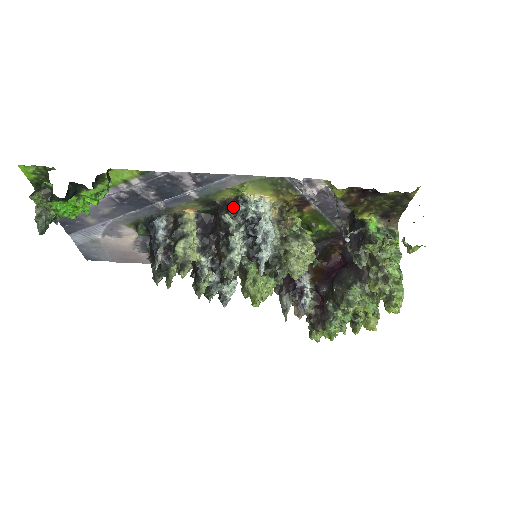
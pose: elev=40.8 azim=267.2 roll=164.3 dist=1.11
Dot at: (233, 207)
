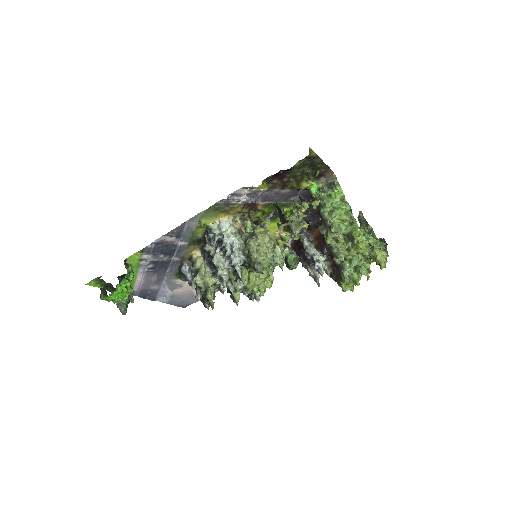
Dot at: (207, 238)
